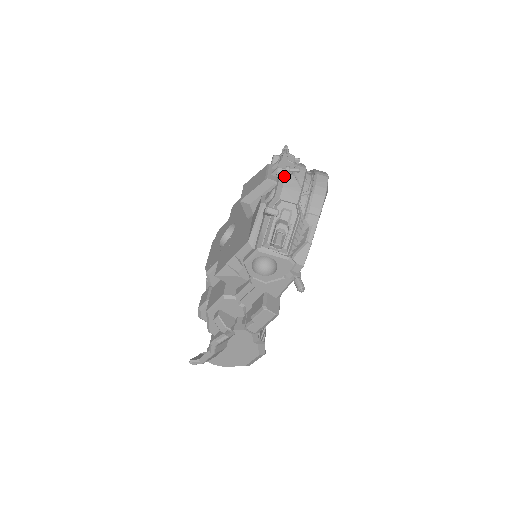
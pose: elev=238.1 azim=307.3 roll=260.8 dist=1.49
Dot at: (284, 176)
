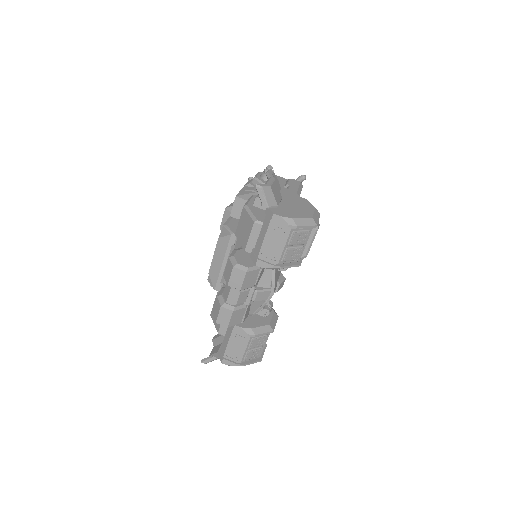
Dot at: occluded
